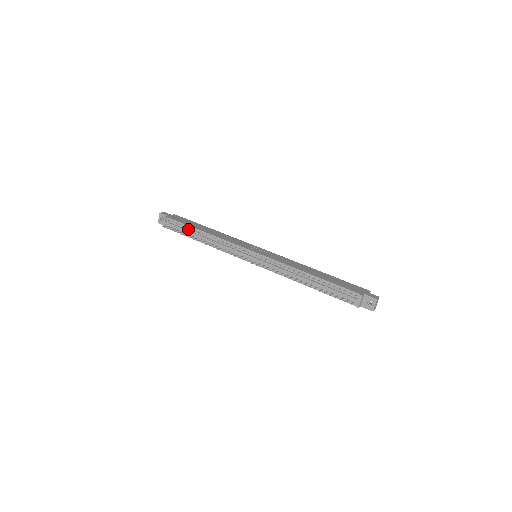
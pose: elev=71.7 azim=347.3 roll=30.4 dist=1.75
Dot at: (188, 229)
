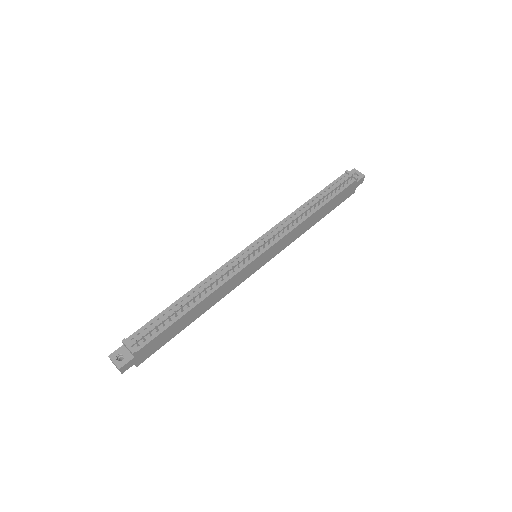
Dot at: (167, 314)
